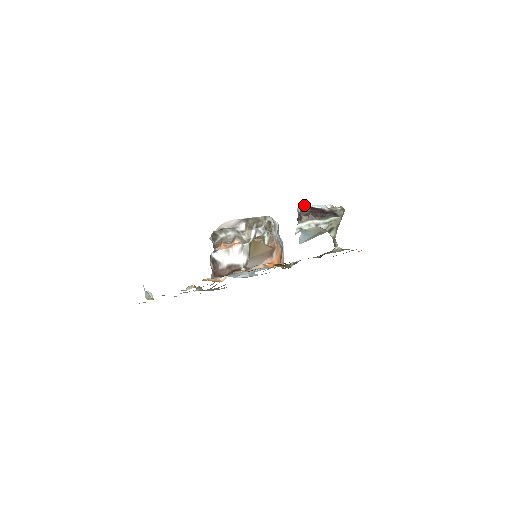
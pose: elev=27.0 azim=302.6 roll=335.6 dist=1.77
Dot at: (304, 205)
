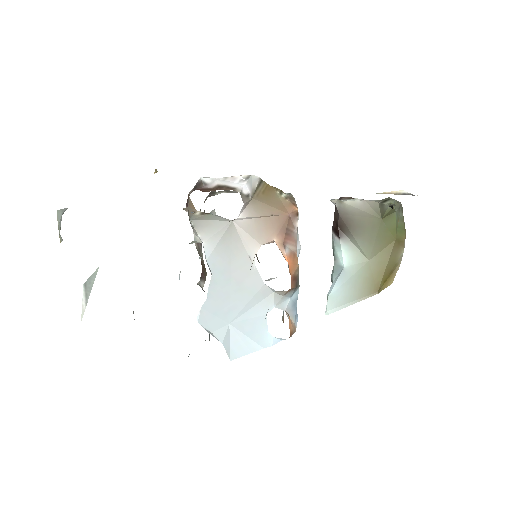
Dot at: occluded
